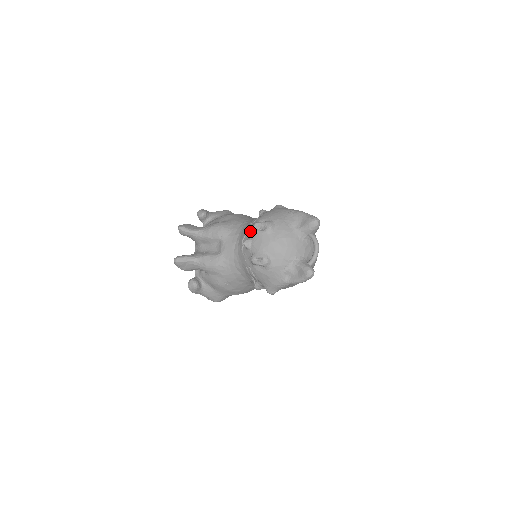
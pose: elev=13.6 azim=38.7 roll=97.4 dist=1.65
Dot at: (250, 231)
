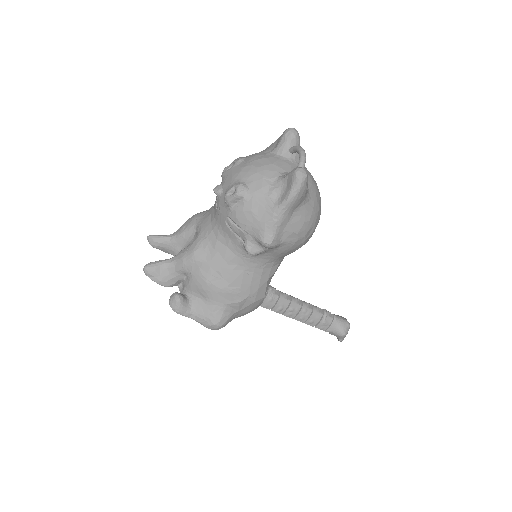
Dot at: occluded
